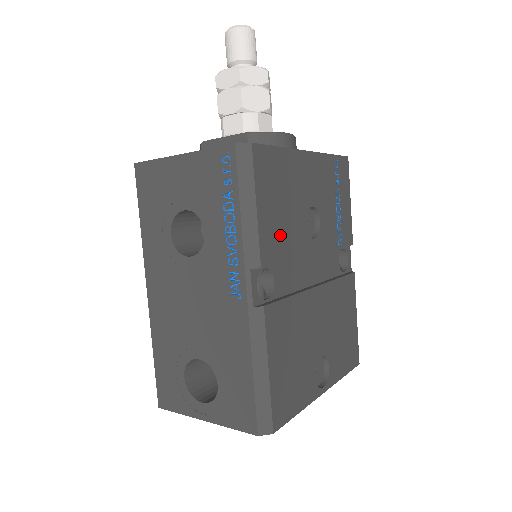
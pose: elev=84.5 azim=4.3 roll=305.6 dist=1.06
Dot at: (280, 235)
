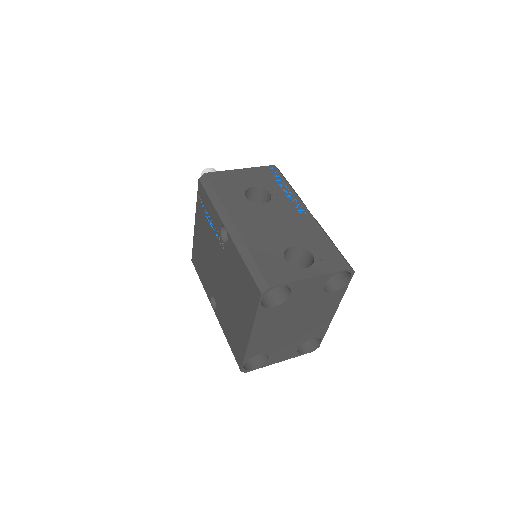
Dot at: occluded
